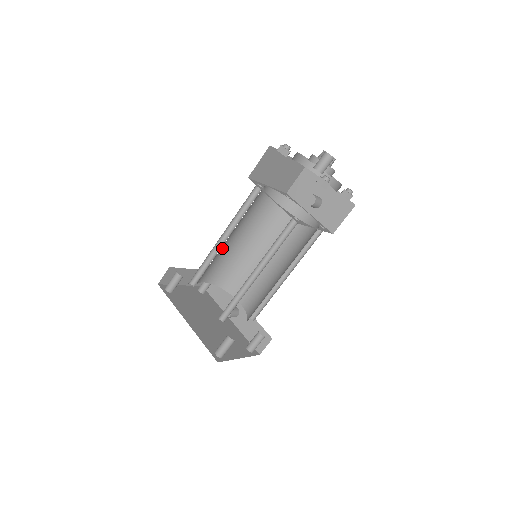
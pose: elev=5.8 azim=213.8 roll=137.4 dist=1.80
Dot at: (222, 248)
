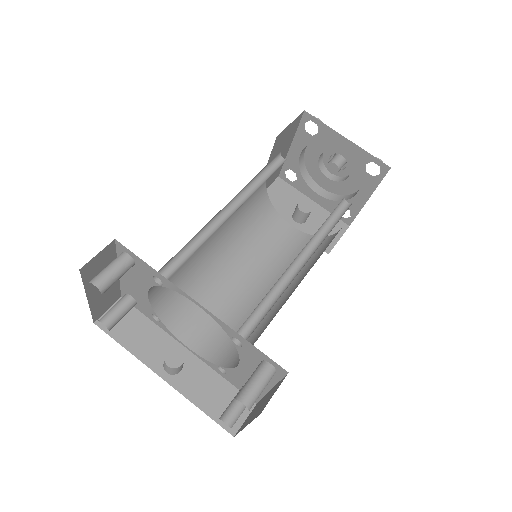
Dot at: occluded
